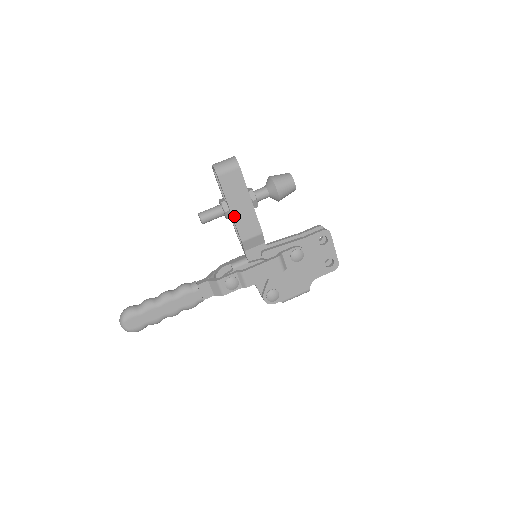
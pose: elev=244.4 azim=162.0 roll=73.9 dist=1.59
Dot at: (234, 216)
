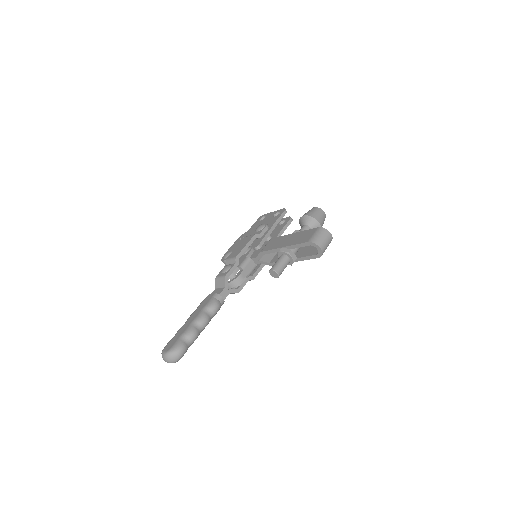
Dot at: occluded
